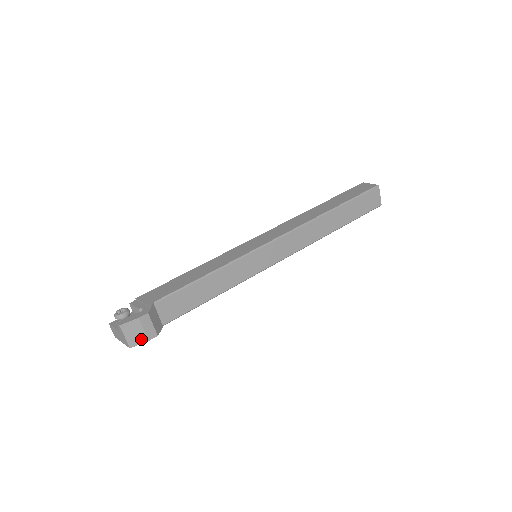
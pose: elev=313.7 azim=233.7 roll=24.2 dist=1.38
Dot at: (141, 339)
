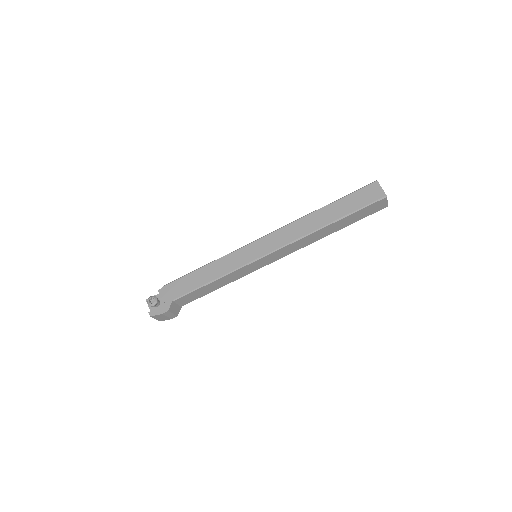
Dot at: (166, 319)
